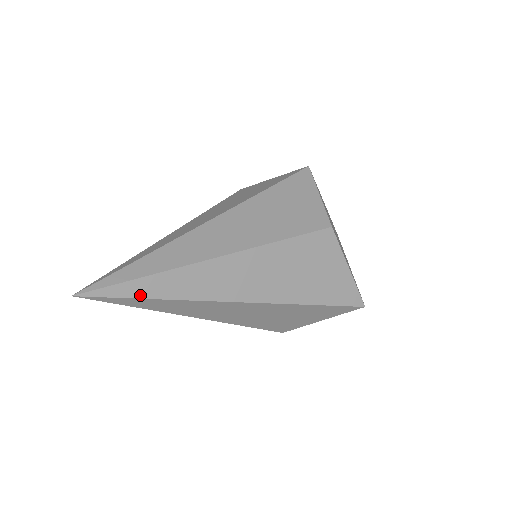
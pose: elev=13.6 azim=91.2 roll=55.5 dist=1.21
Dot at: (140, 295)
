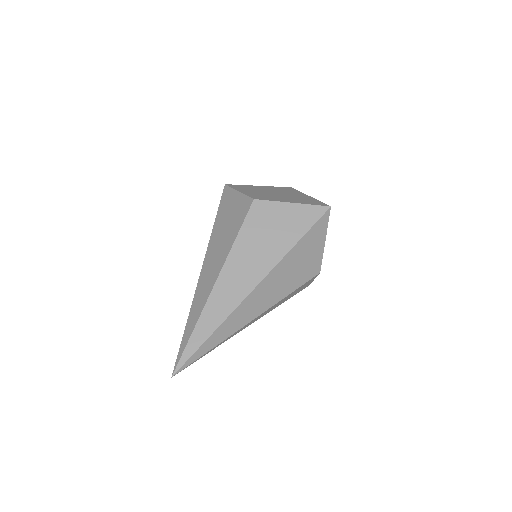
Dot at: (200, 343)
